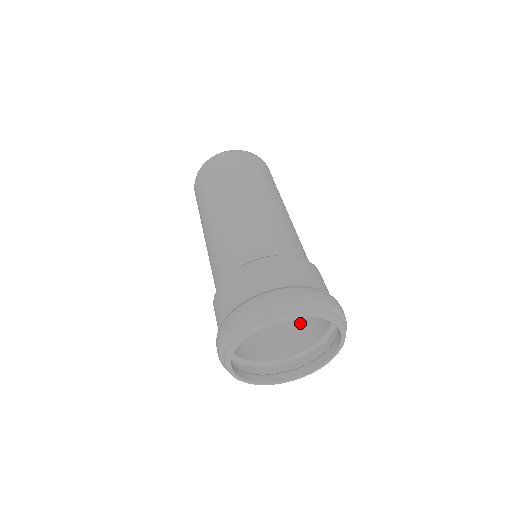
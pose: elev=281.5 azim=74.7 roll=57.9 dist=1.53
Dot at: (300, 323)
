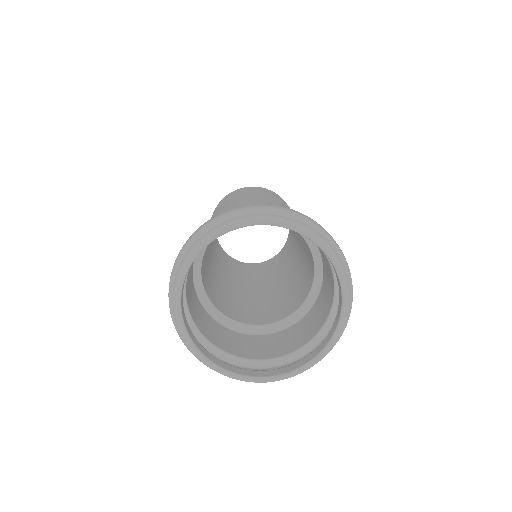
Dot at: (294, 330)
